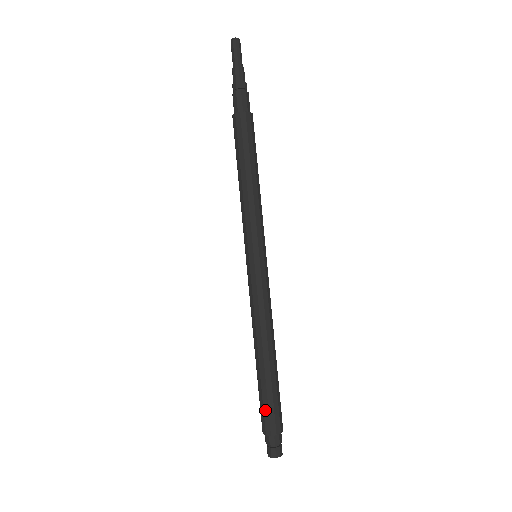
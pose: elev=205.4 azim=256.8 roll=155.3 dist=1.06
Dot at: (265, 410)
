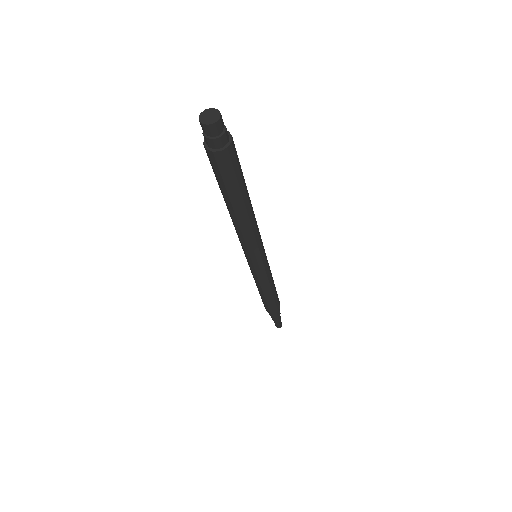
Dot at: occluded
